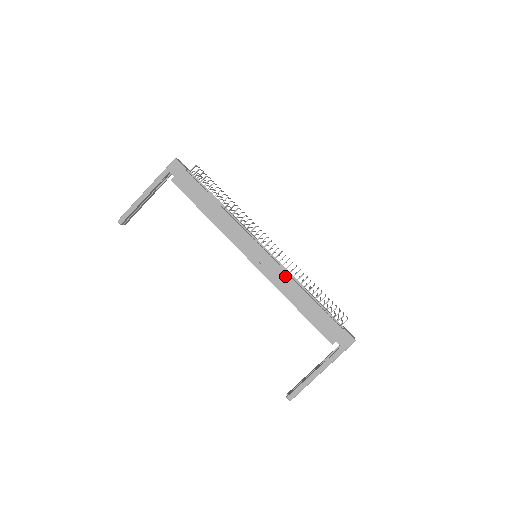
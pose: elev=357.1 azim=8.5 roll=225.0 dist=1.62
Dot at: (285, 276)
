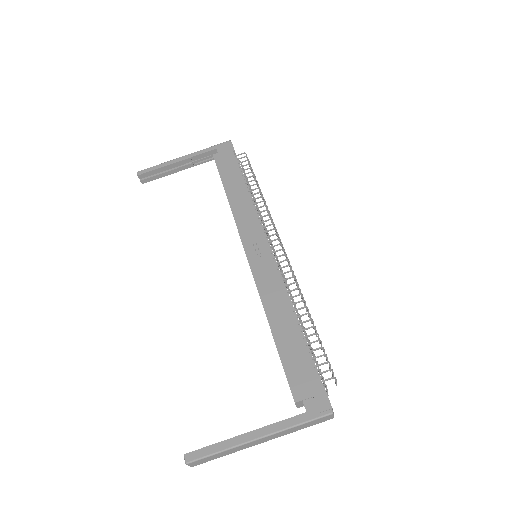
Dot at: (278, 285)
